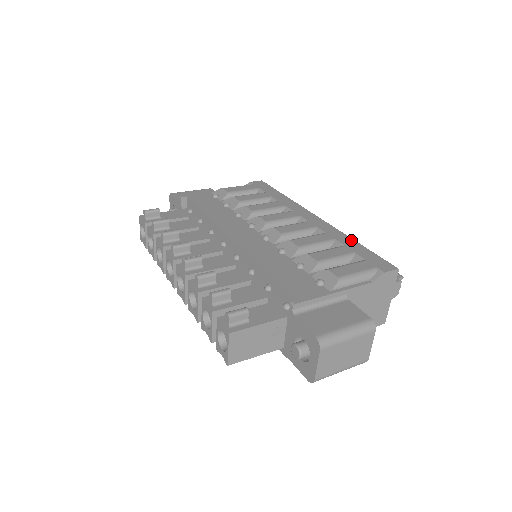
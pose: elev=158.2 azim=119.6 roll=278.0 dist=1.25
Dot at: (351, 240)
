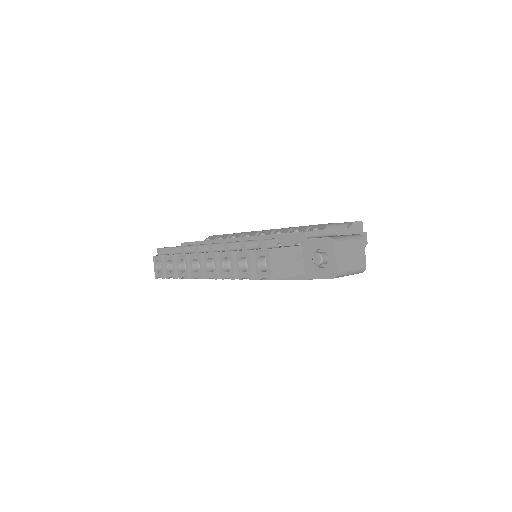
Dot at: occluded
